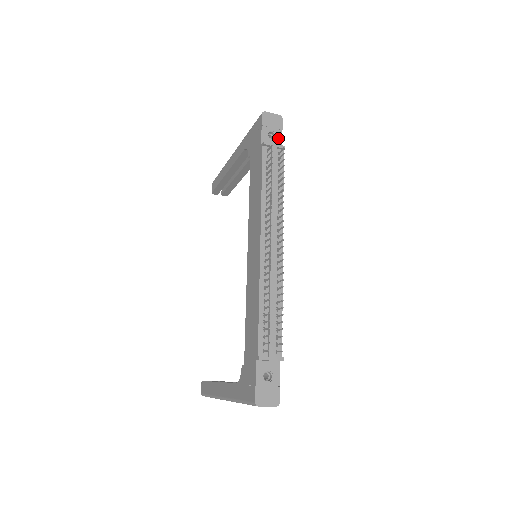
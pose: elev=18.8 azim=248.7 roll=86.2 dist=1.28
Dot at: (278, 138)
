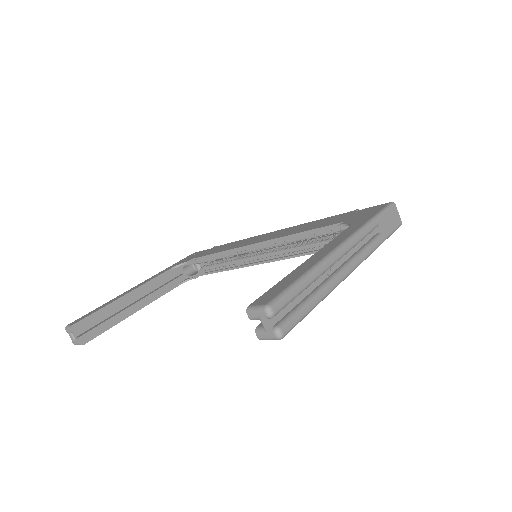
Dot at: occluded
